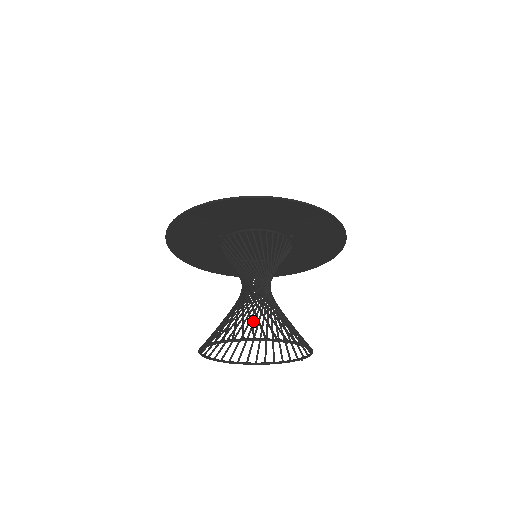
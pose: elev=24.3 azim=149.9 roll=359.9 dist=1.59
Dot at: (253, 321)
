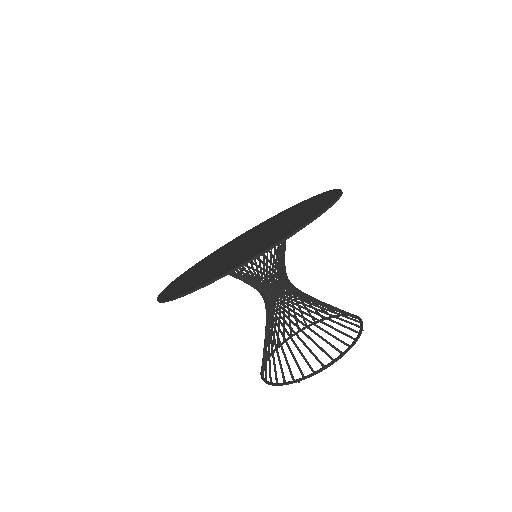
Dot at: occluded
